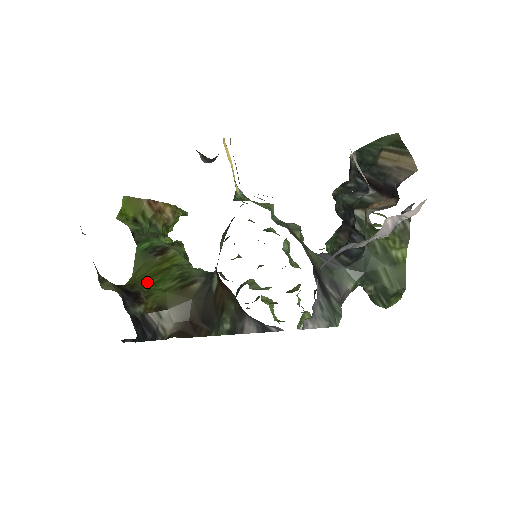
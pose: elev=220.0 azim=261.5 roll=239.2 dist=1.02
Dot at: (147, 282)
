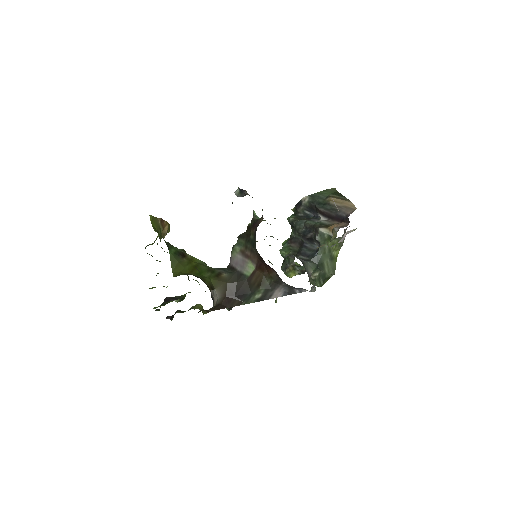
Dot at: (194, 273)
